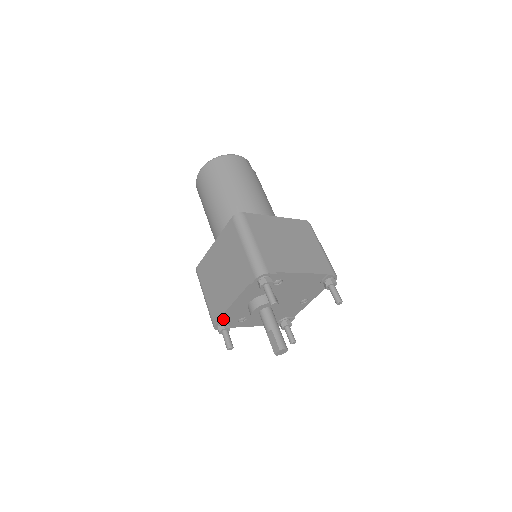
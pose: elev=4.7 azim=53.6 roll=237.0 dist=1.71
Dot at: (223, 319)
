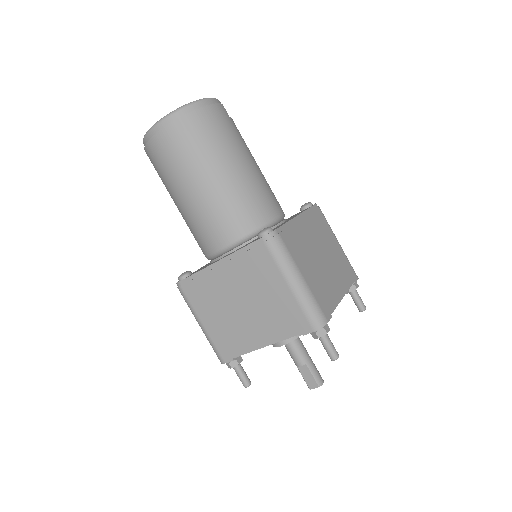
Dot at: occluded
